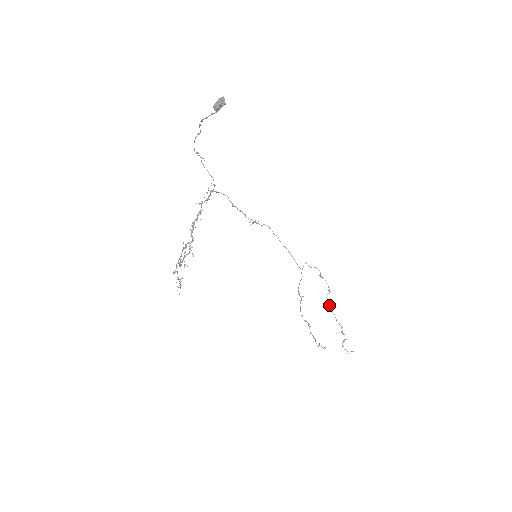
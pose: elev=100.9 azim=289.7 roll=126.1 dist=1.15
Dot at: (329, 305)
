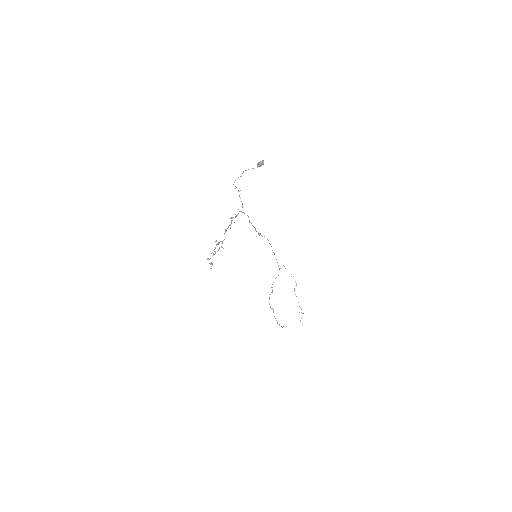
Dot at: (295, 294)
